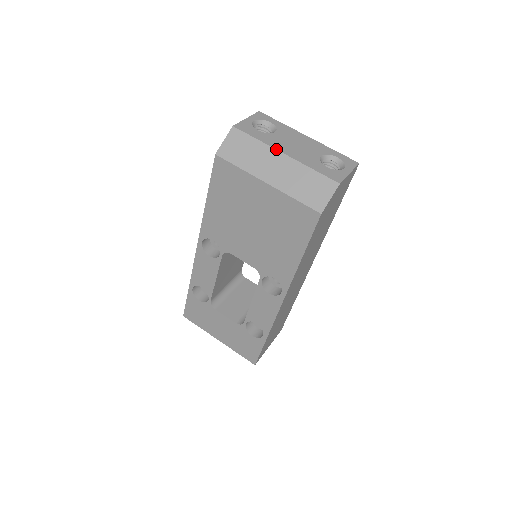
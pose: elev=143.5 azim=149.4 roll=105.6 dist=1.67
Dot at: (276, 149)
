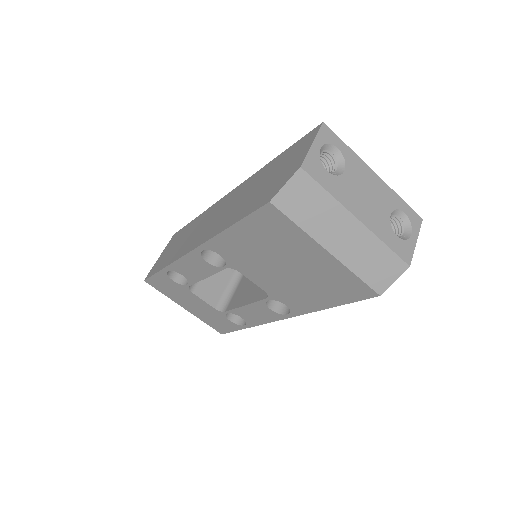
Dot at: (350, 211)
